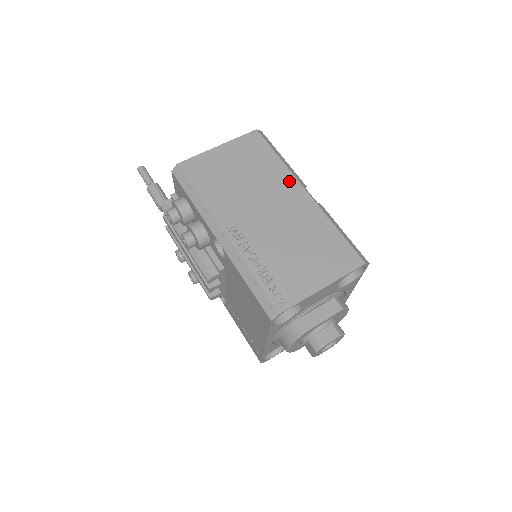
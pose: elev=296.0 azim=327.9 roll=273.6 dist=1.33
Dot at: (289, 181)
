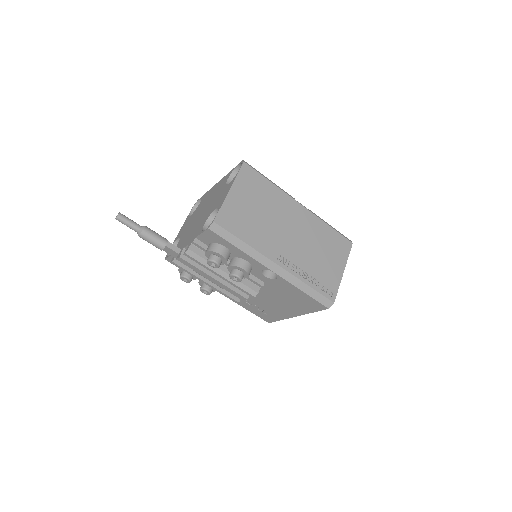
Dot at: (288, 201)
